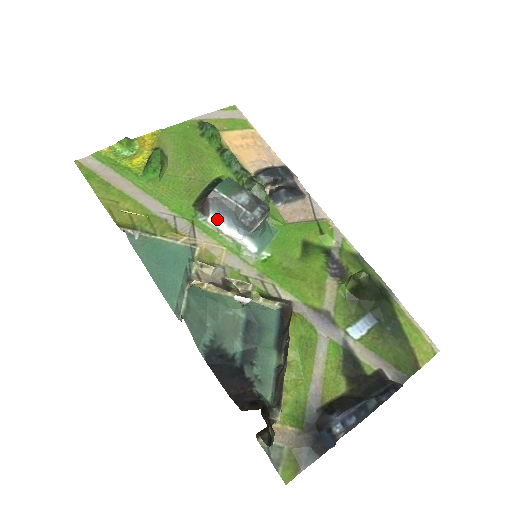
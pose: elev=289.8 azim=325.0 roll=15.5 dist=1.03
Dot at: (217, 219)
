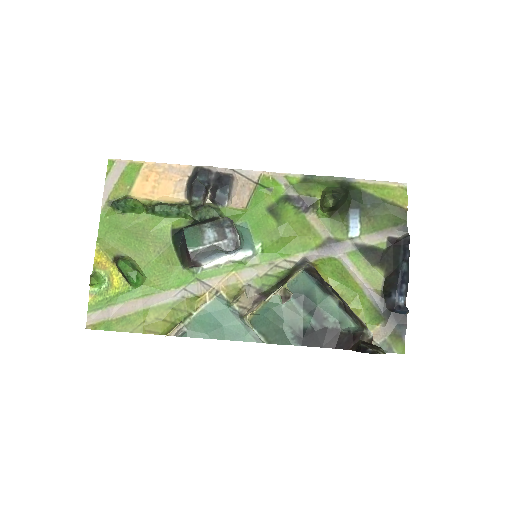
Dot at: (209, 261)
